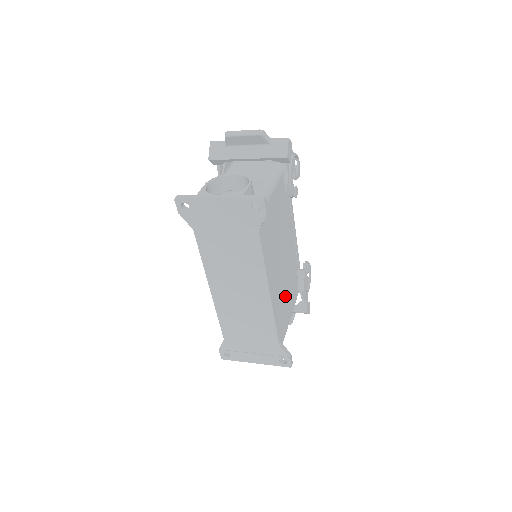
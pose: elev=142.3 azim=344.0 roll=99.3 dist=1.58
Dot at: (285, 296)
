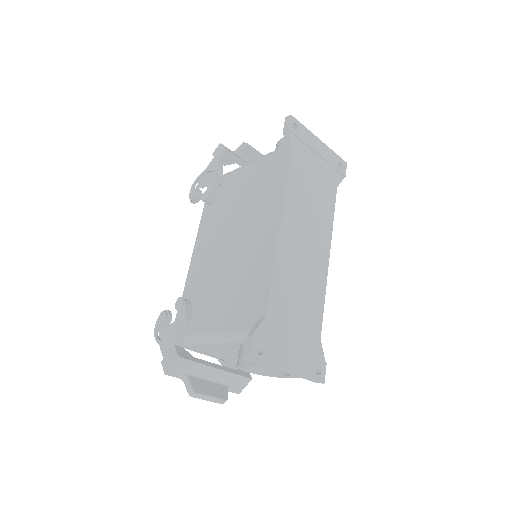
Dot at: occluded
